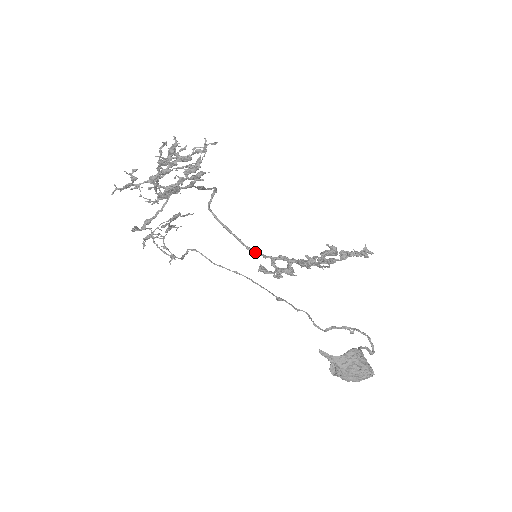
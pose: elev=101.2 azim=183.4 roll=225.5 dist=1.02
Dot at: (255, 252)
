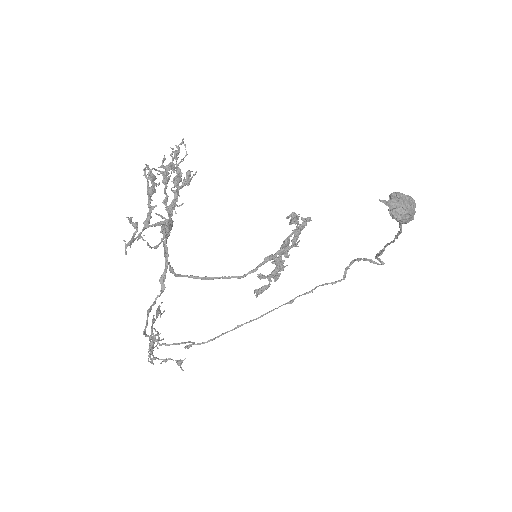
Dot at: (245, 275)
